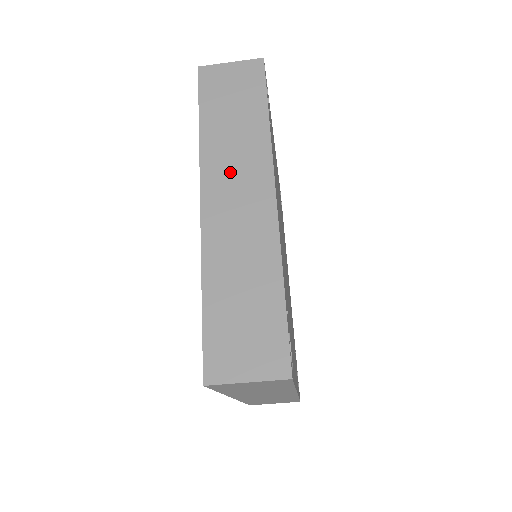
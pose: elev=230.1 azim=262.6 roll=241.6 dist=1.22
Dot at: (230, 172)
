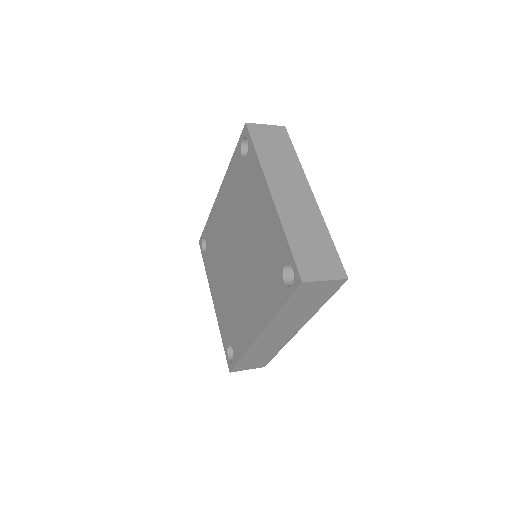
Dot at: (283, 326)
